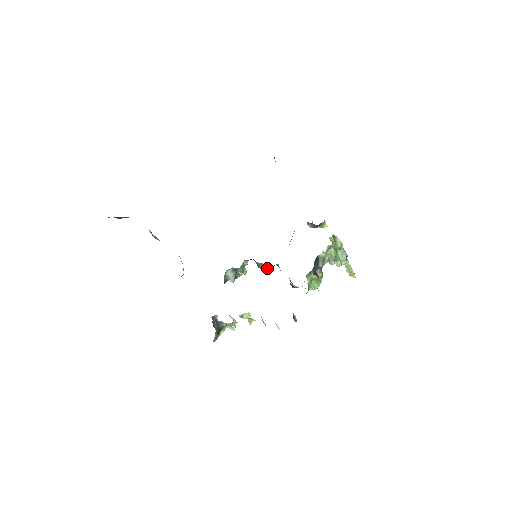
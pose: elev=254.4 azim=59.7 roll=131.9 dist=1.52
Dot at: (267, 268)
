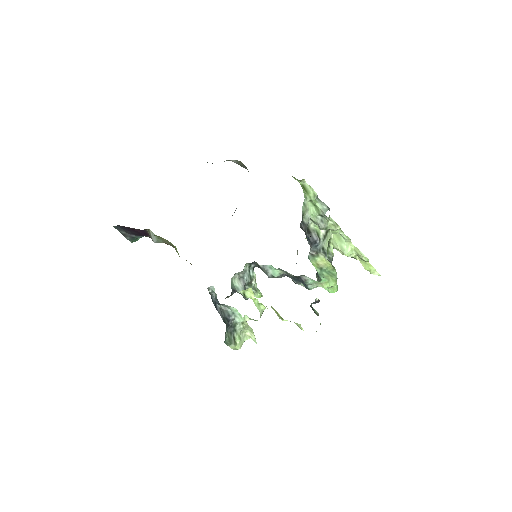
Dot at: (274, 272)
